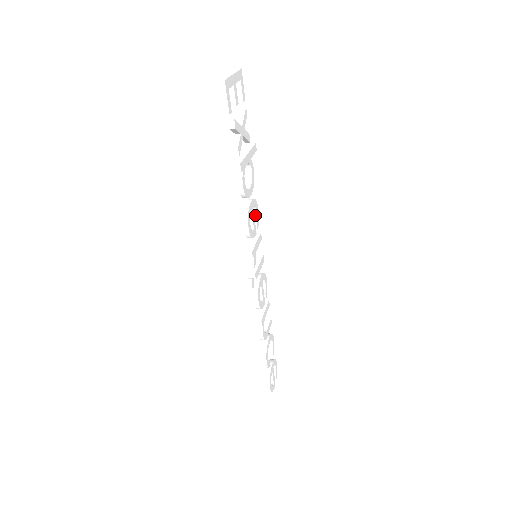
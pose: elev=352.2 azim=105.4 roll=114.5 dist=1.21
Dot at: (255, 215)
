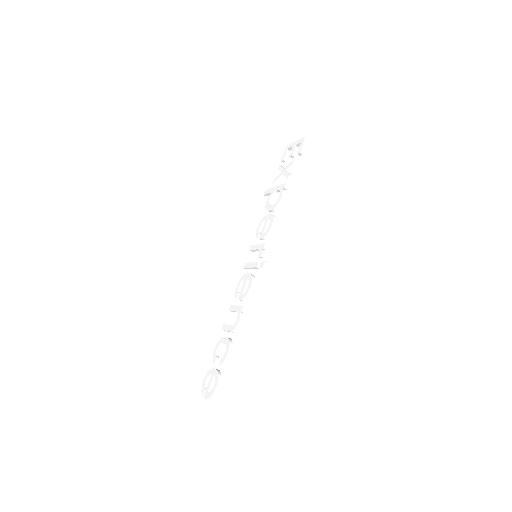
Dot at: (260, 230)
